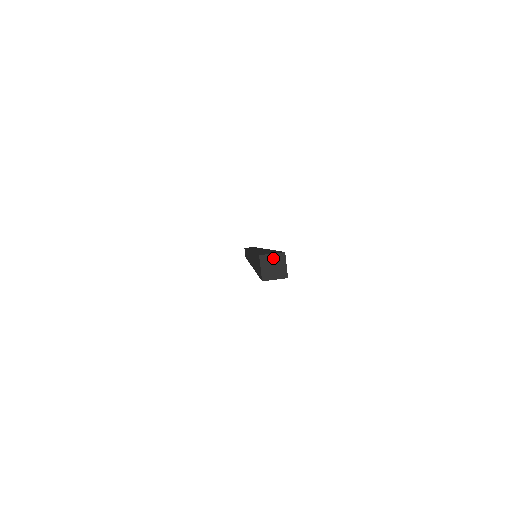
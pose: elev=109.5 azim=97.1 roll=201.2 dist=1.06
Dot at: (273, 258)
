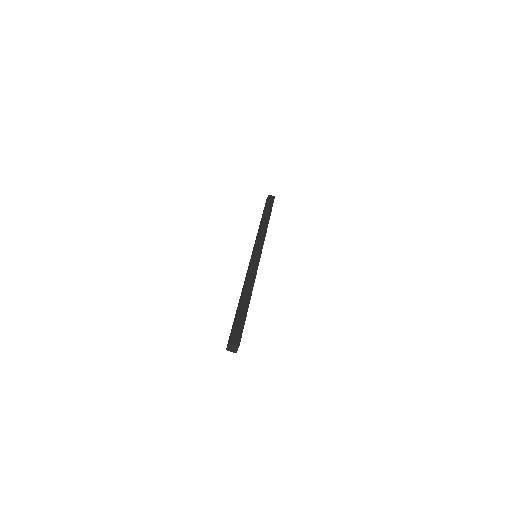
Dot at: (234, 346)
